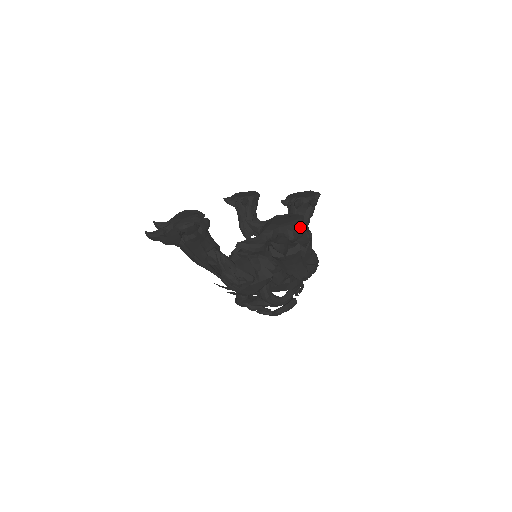
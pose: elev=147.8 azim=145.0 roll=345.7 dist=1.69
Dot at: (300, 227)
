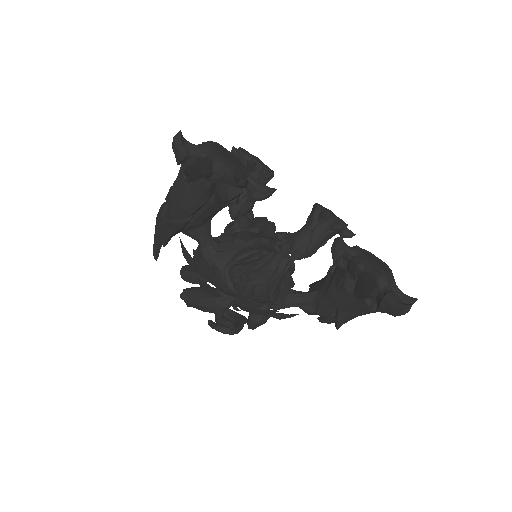
Dot at: occluded
